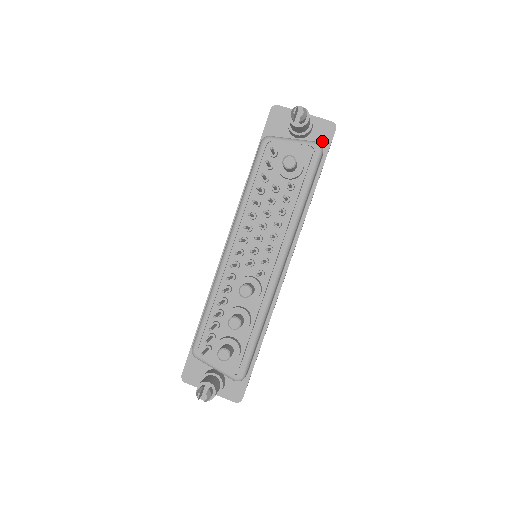
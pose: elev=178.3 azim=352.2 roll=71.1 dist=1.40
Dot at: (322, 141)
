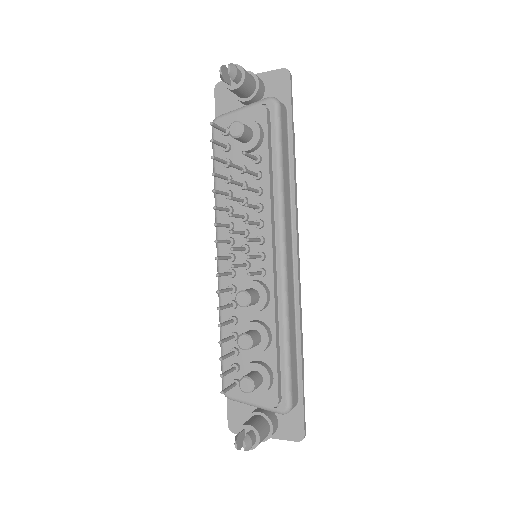
Dot at: (280, 95)
